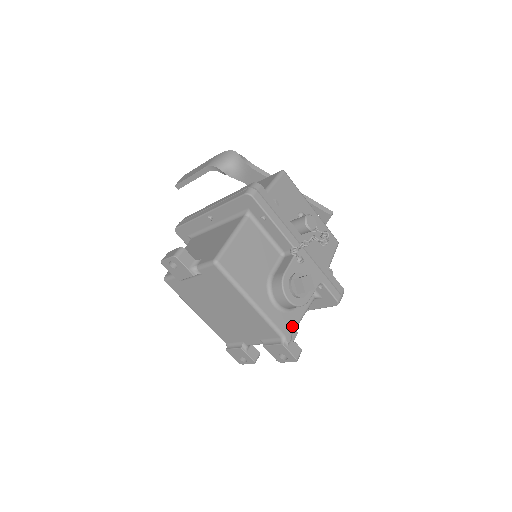
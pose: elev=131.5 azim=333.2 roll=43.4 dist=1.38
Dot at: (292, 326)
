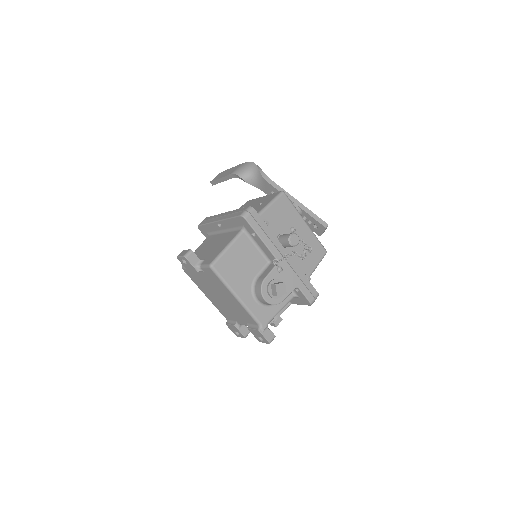
Dot at: (269, 317)
